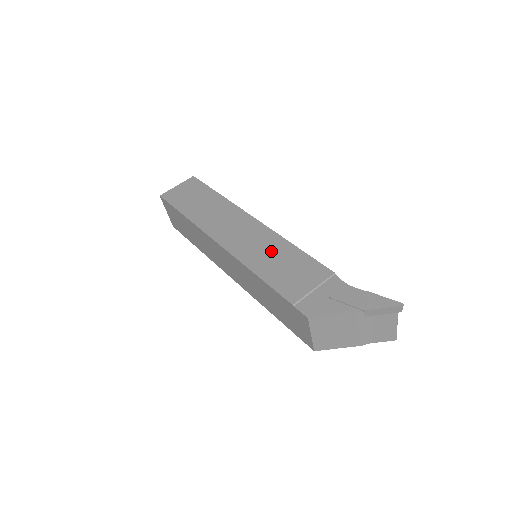
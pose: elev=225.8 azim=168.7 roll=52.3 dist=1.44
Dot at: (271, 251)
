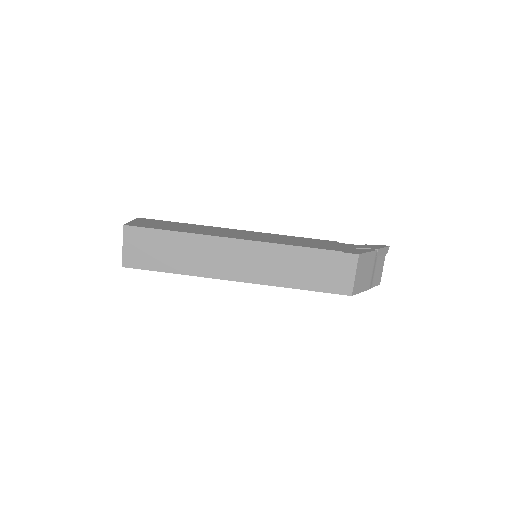
Dot at: (283, 238)
